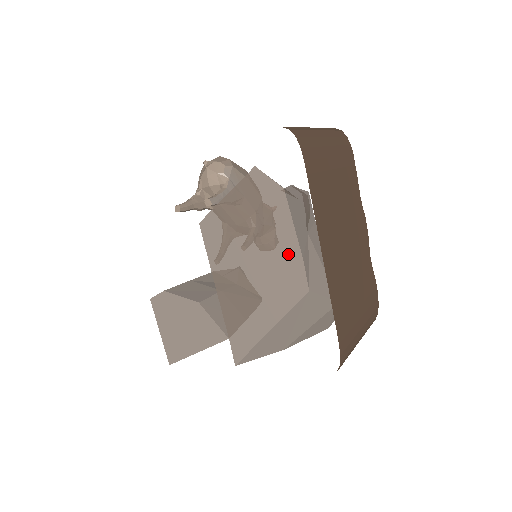
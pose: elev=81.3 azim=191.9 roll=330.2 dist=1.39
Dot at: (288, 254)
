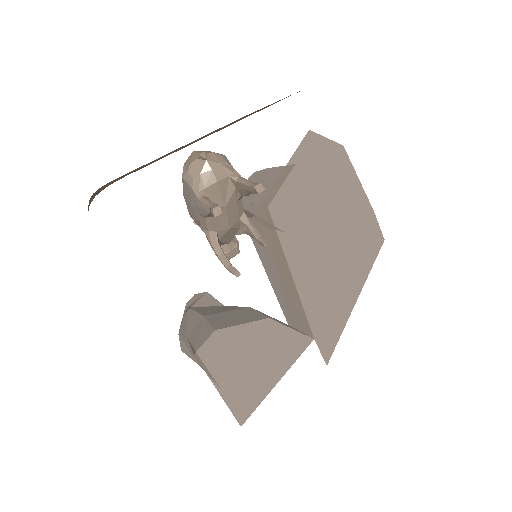
Dot at: (359, 212)
